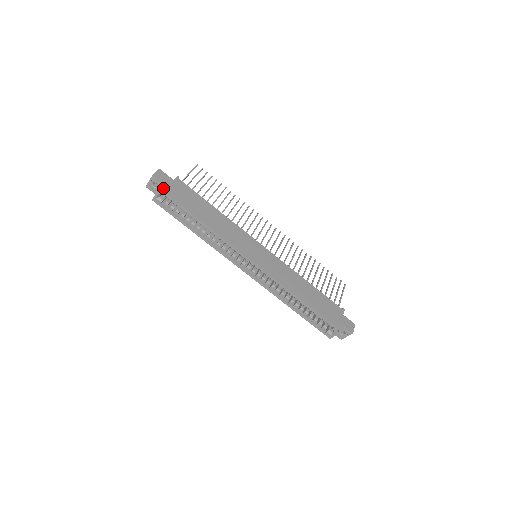
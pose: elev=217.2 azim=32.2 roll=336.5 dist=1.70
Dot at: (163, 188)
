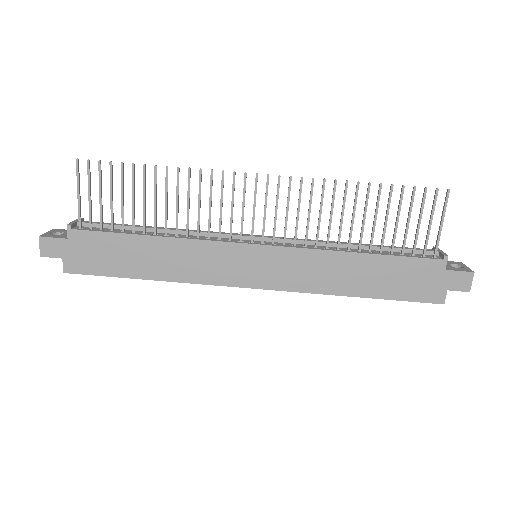
Dot at: (67, 268)
